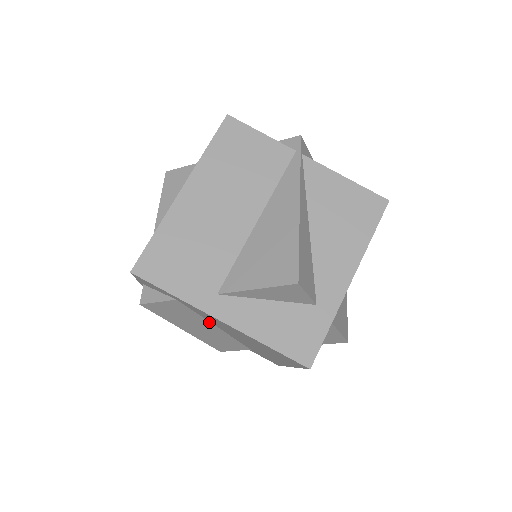
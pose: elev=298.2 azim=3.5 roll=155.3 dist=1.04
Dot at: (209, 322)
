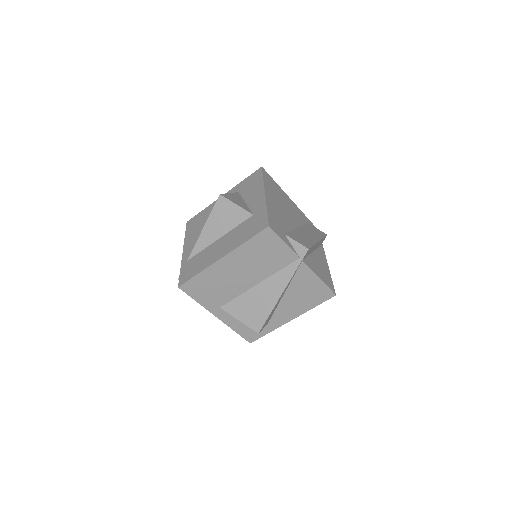
Dot at: occluded
